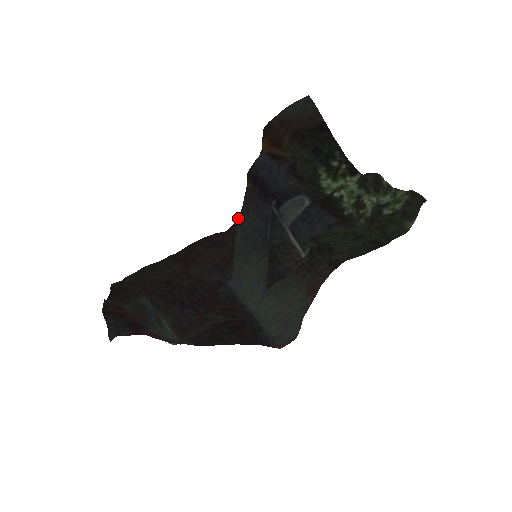
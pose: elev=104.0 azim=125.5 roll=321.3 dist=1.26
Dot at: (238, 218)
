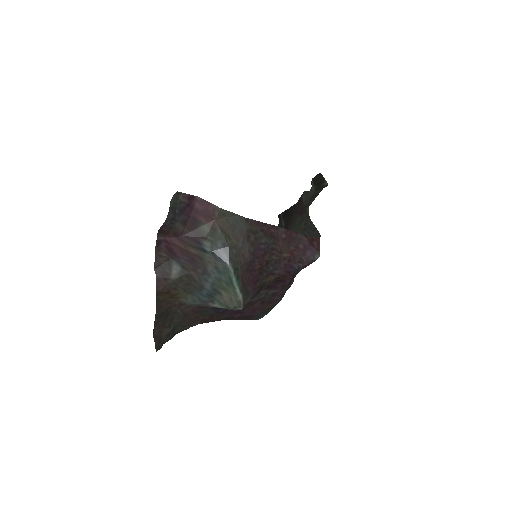
Dot at: occluded
